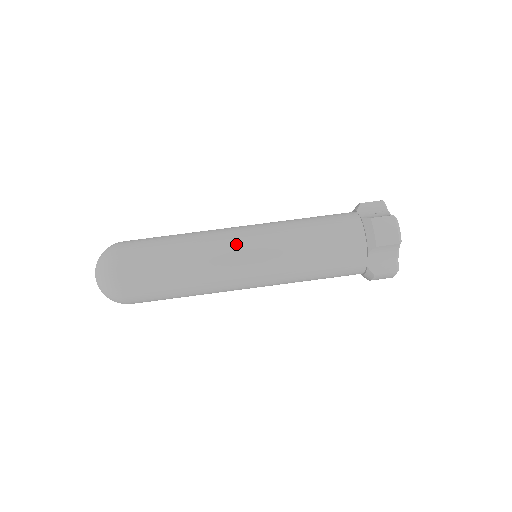
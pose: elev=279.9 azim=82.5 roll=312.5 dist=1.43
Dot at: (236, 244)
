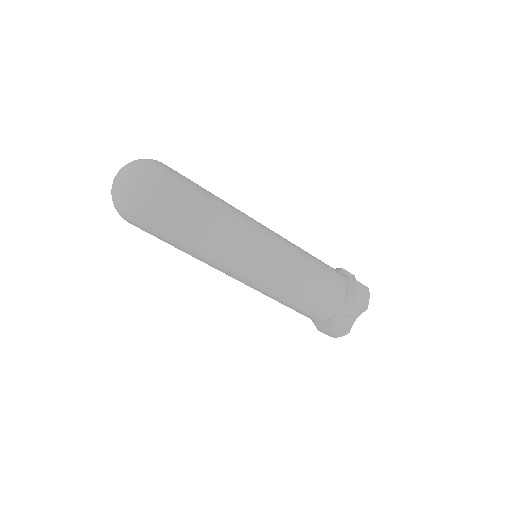
Dot at: (240, 272)
